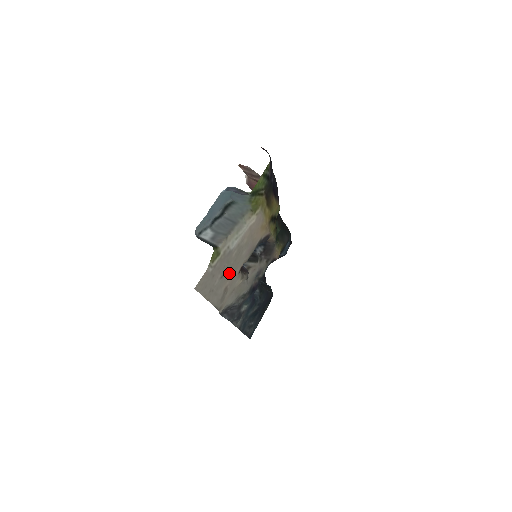
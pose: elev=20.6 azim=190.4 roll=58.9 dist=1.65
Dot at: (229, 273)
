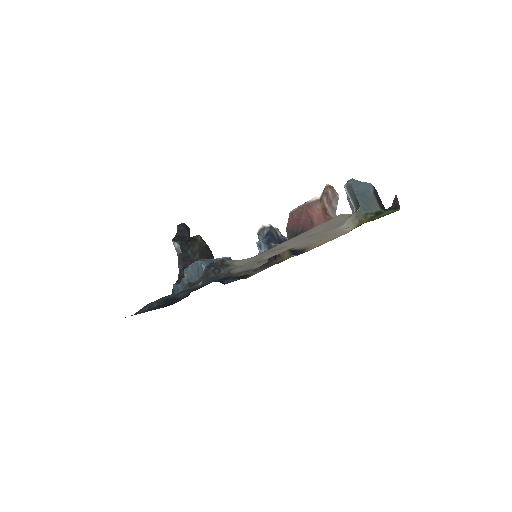
Dot at: (304, 240)
